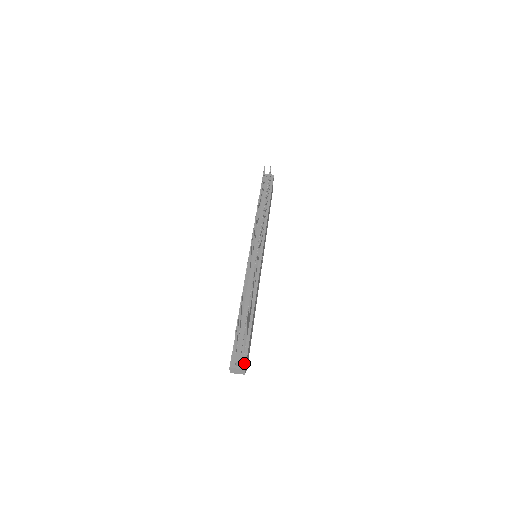
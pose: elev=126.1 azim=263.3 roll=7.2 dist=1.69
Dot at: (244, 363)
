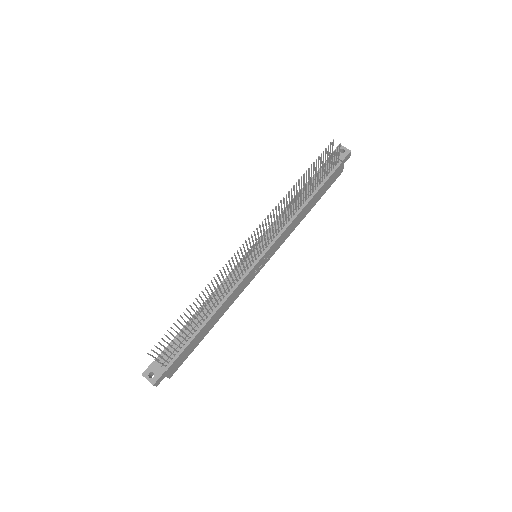
Dot at: (156, 378)
